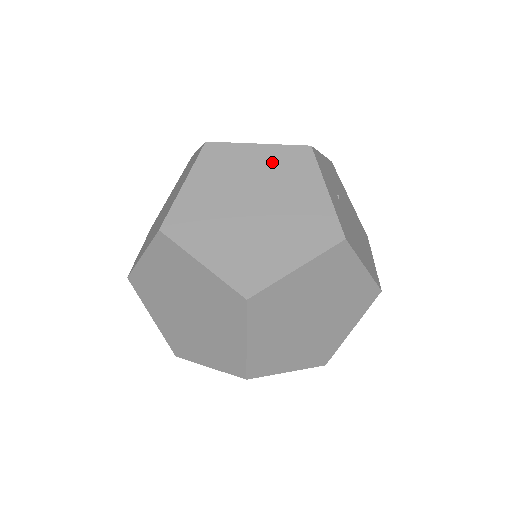
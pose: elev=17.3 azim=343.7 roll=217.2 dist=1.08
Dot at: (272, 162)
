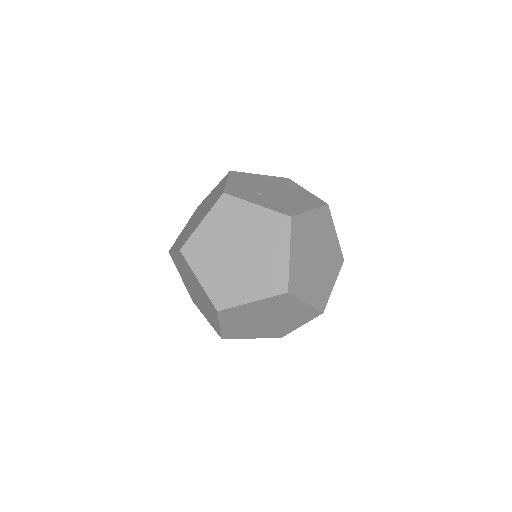
Dot at: (218, 222)
